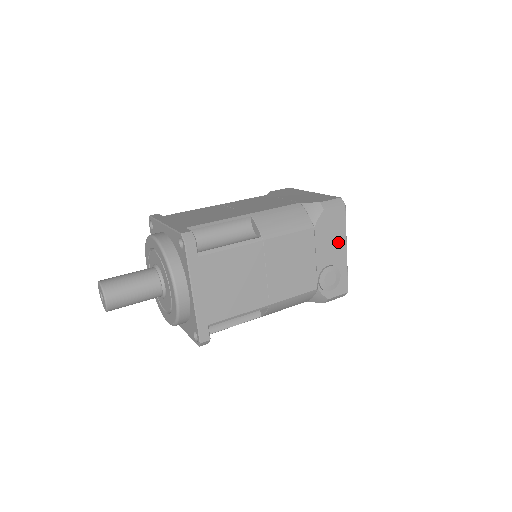
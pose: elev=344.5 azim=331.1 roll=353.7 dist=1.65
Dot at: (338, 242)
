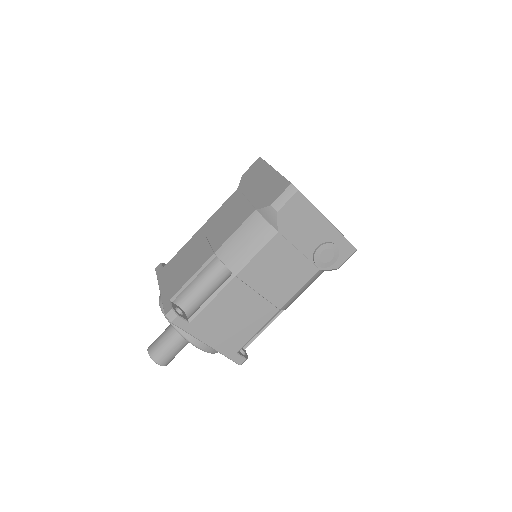
Dot at: (314, 223)
